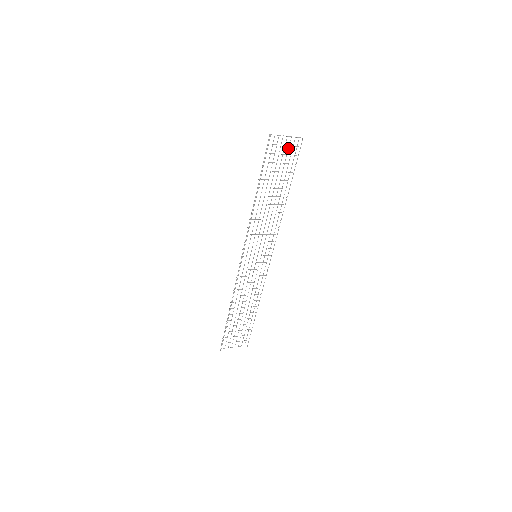
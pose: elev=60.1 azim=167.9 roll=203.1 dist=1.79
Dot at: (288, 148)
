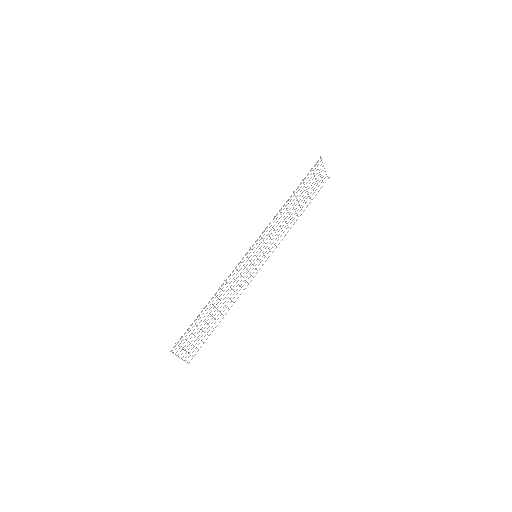
Dot at: occluded
